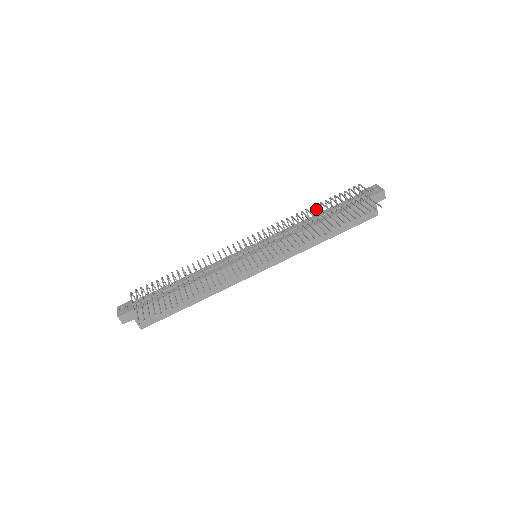
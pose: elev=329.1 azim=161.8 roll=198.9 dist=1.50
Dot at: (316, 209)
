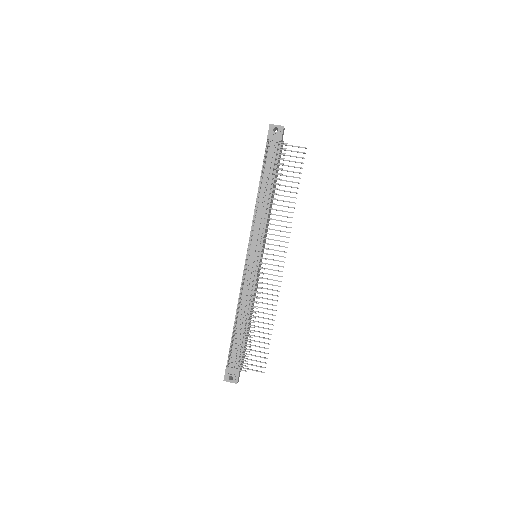
Dot at: (260, 187)
